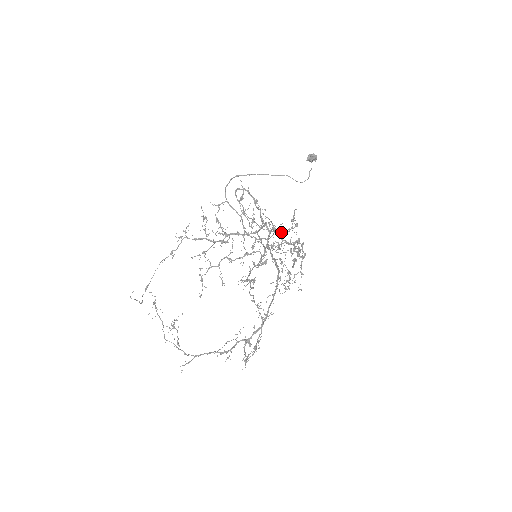
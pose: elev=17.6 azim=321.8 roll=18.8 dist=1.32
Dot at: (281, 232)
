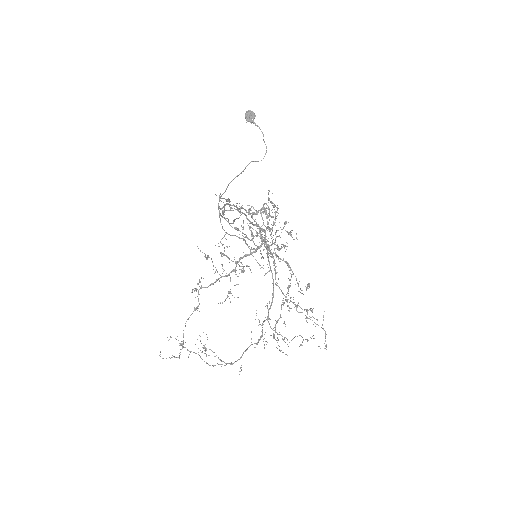
Dot at: occluded
